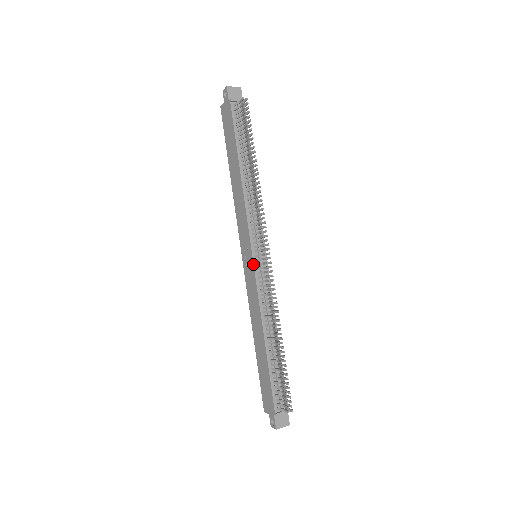
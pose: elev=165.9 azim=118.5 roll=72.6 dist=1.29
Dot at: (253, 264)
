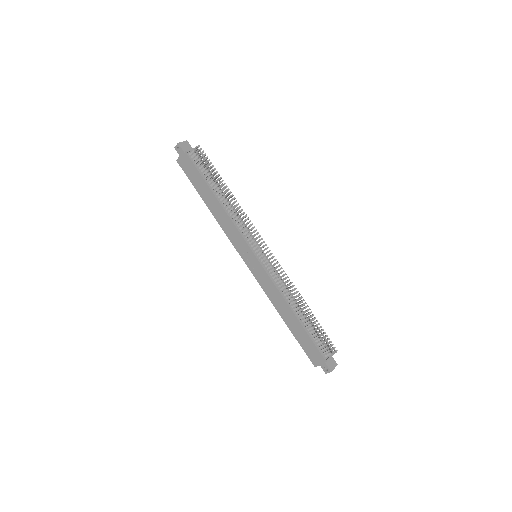
Dot at: (259, 262)
